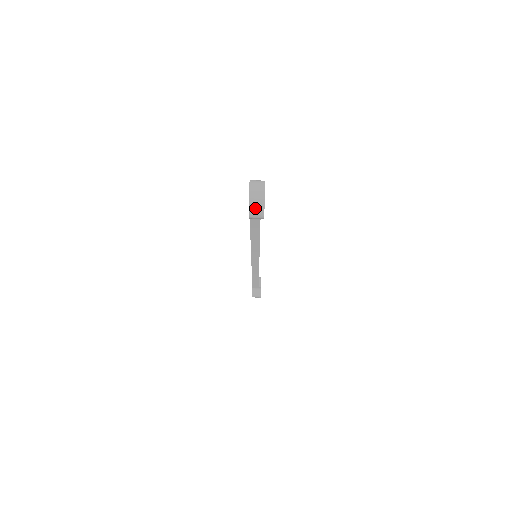
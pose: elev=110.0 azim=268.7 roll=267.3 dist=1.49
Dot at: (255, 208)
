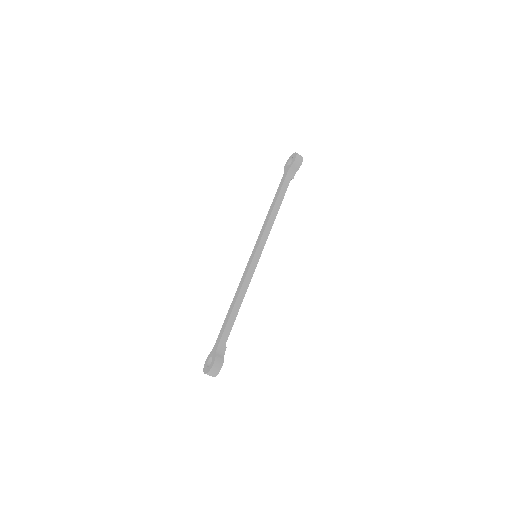
Dot at: occluded
